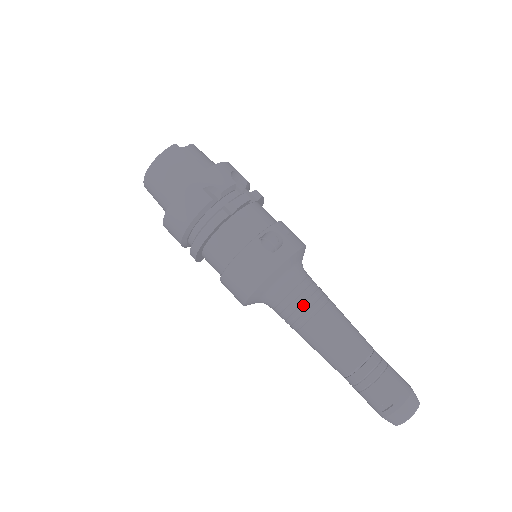
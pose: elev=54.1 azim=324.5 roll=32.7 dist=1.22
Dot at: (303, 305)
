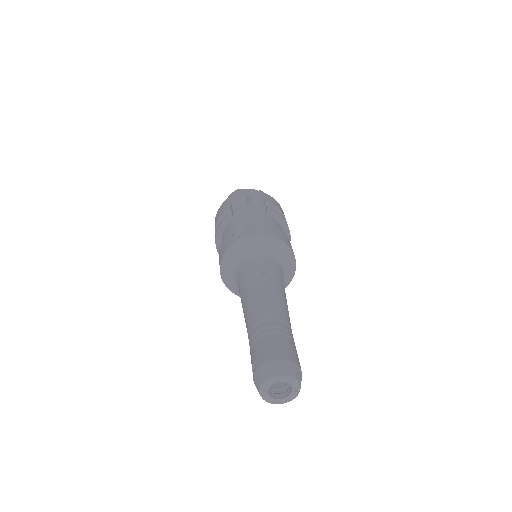
Dot at: (243, 279)
